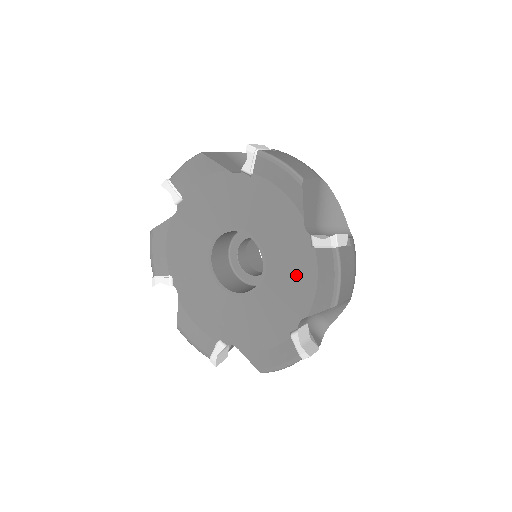
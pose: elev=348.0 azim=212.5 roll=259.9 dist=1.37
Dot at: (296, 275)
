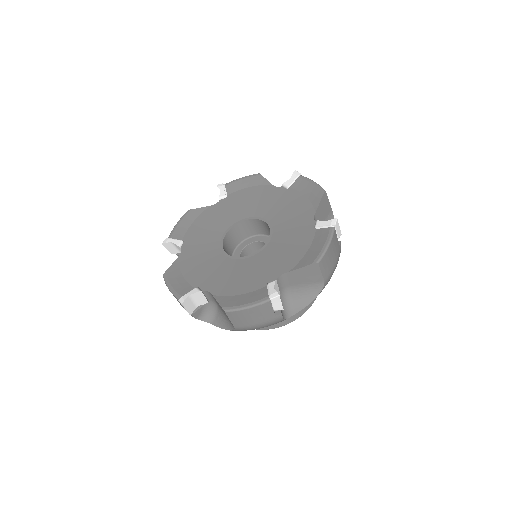
Dot at: (290, 206)
